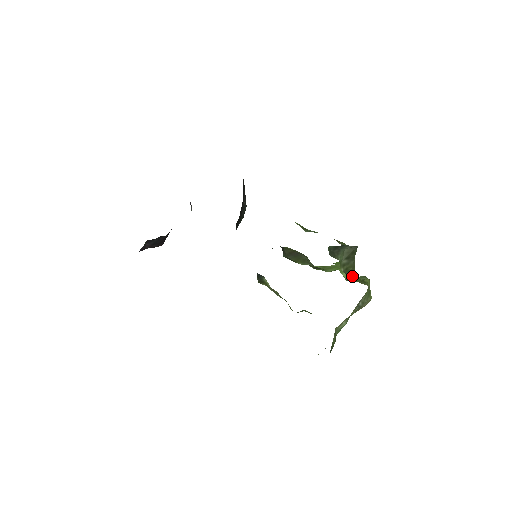
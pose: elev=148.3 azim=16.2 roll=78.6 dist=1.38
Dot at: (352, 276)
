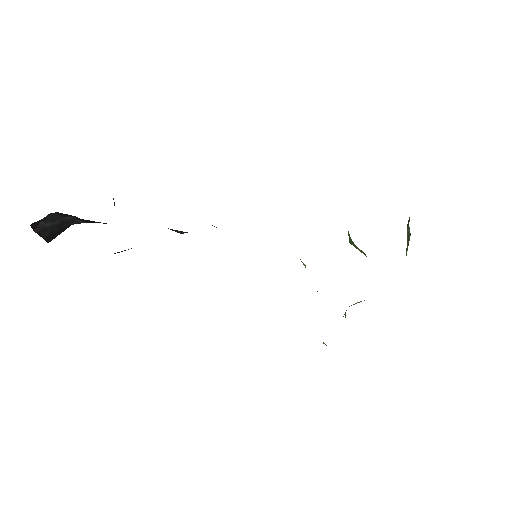
Dot at: occluded
